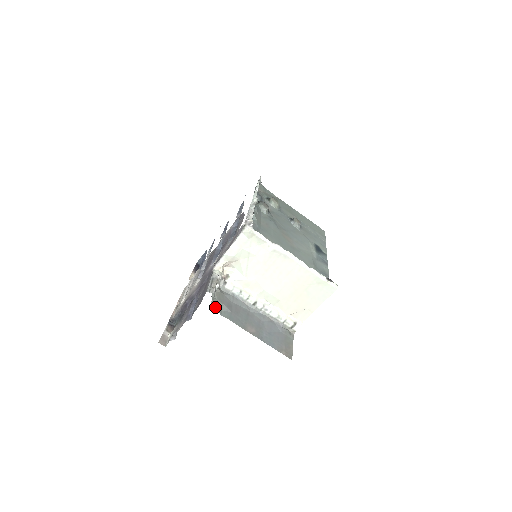
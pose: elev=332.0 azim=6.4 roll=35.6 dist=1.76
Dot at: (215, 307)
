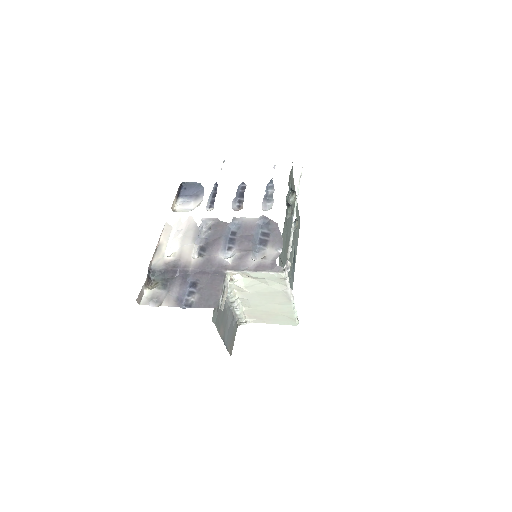
Dot at: occluded
